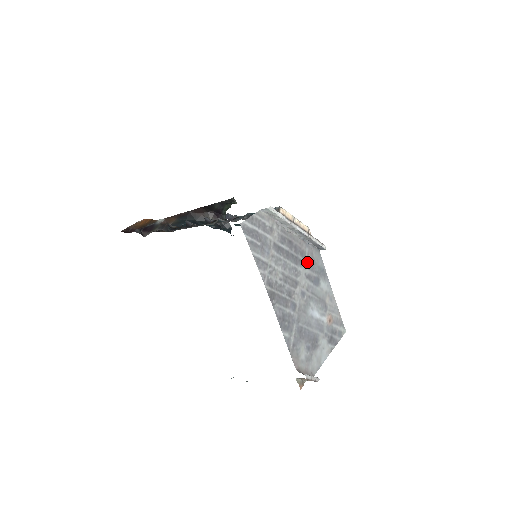
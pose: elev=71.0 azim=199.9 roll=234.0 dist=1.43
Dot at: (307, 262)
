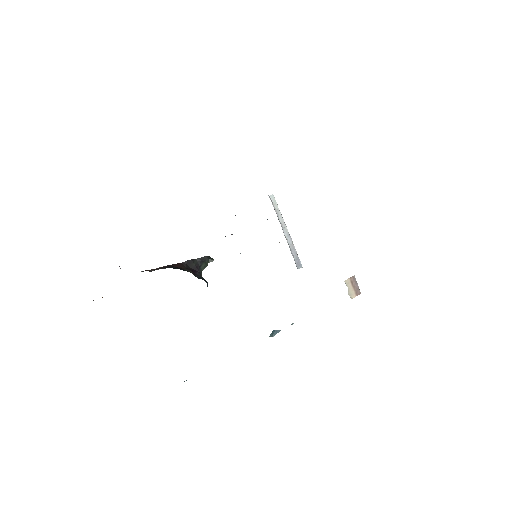
Dot at: occluded
